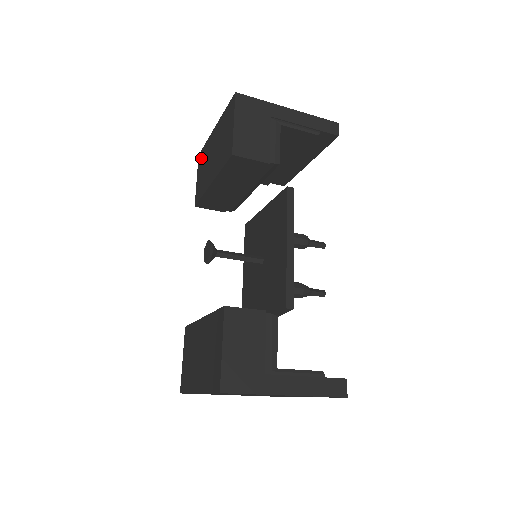
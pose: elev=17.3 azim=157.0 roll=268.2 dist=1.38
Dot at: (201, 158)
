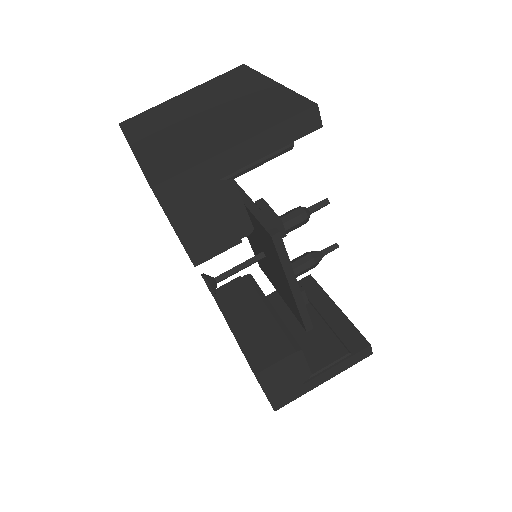
Dot at: occluded
